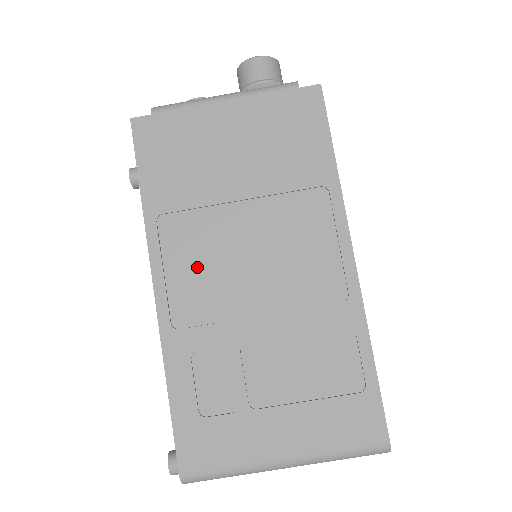
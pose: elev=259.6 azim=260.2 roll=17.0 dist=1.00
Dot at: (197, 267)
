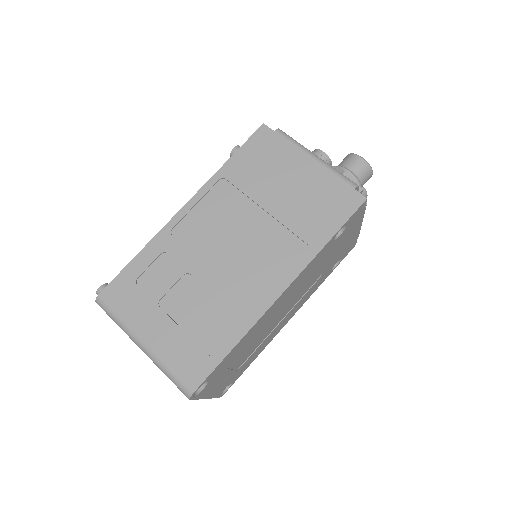
Dot at: (212, 218)
